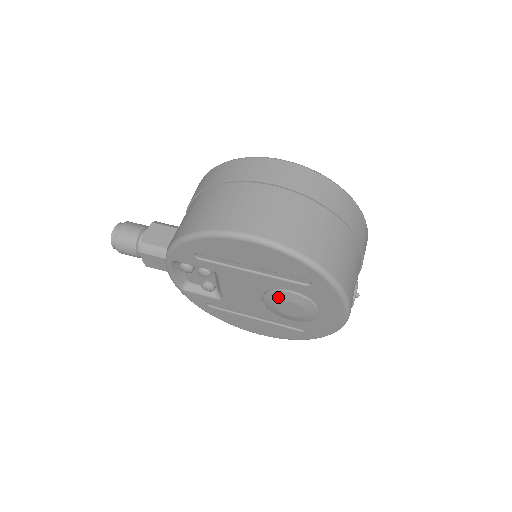
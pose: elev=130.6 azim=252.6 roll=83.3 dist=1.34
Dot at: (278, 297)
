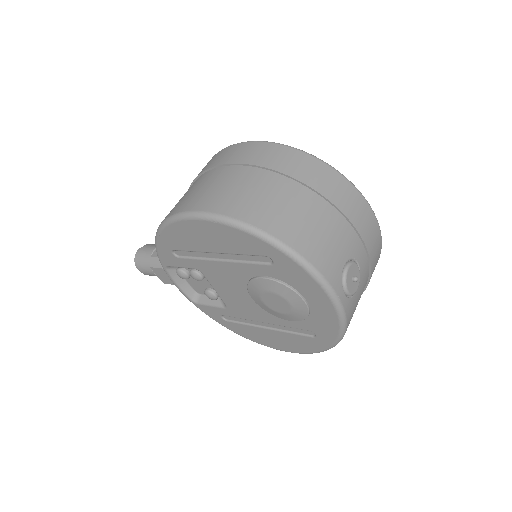
Dot at: (257, 288)
